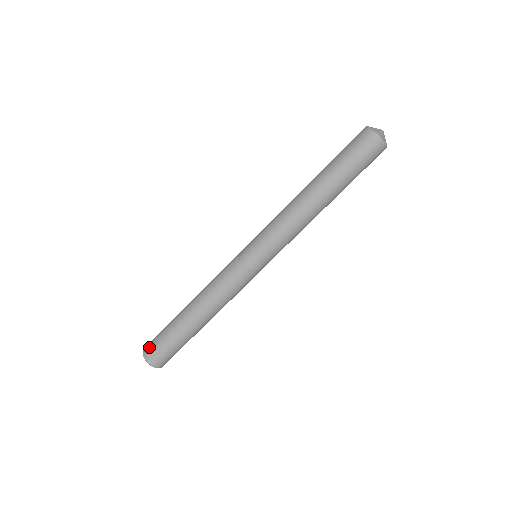
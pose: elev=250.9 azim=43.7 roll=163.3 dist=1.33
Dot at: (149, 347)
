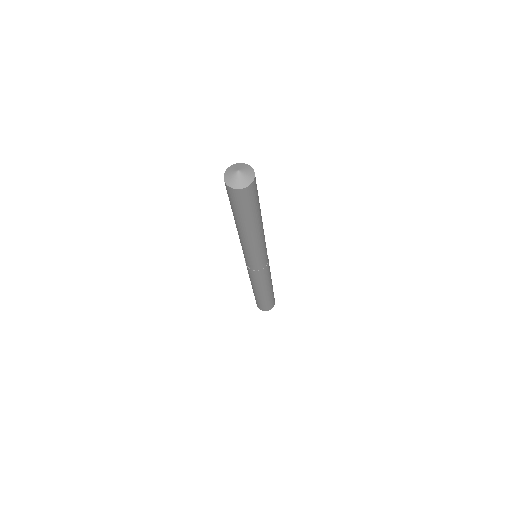
Dot at: (258, 306)
